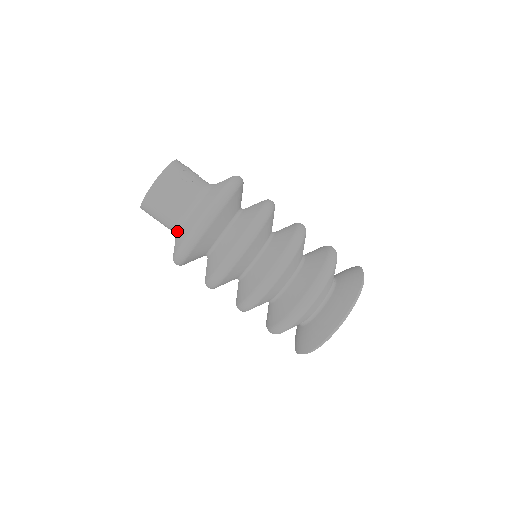
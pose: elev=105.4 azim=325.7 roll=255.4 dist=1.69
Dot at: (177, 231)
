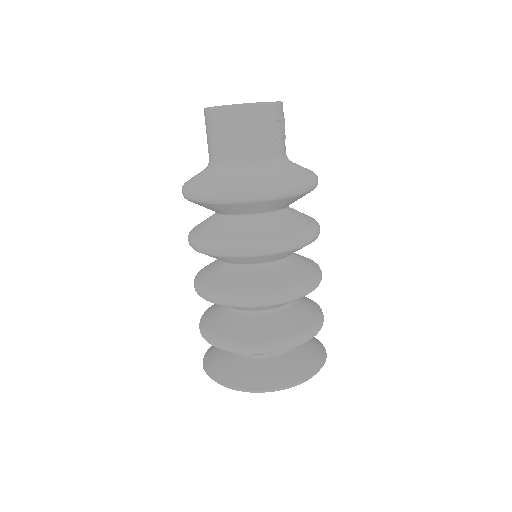
Dot at: (214, 167)
